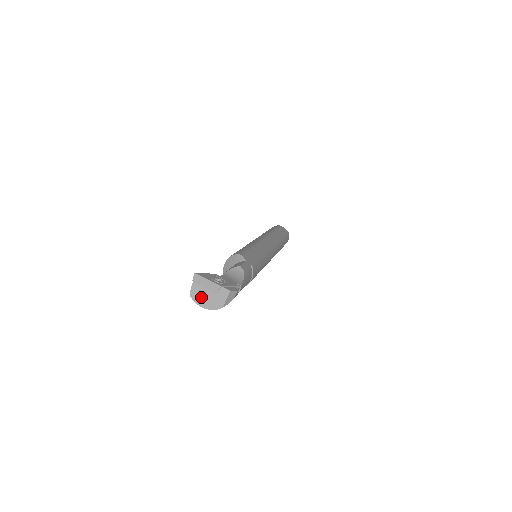
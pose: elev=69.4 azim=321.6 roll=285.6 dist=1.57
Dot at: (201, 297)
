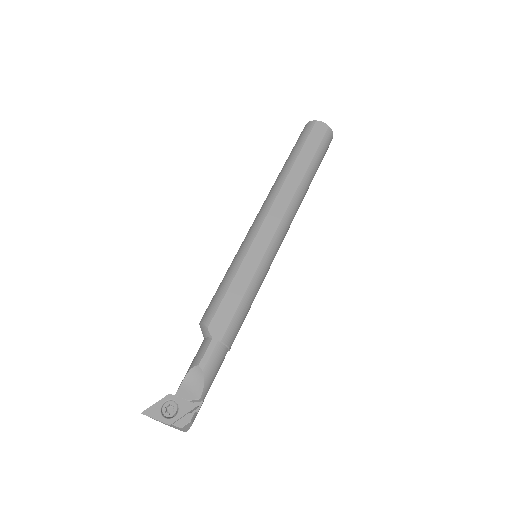
Dot at: (163, 423)
